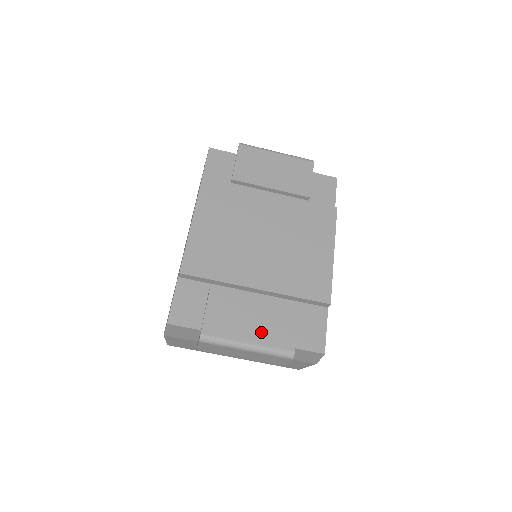
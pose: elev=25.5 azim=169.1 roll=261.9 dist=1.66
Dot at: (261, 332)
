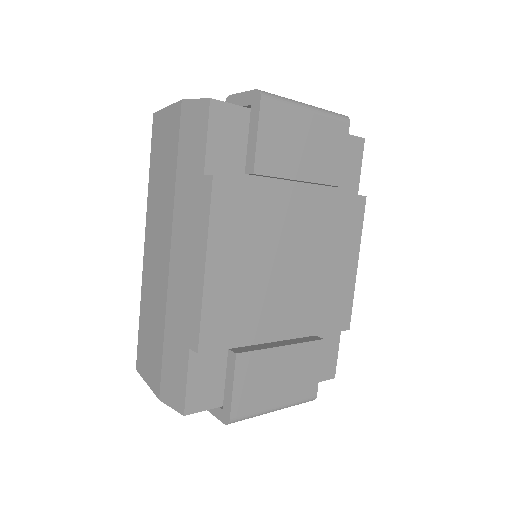
Dot at: (288, 390)
